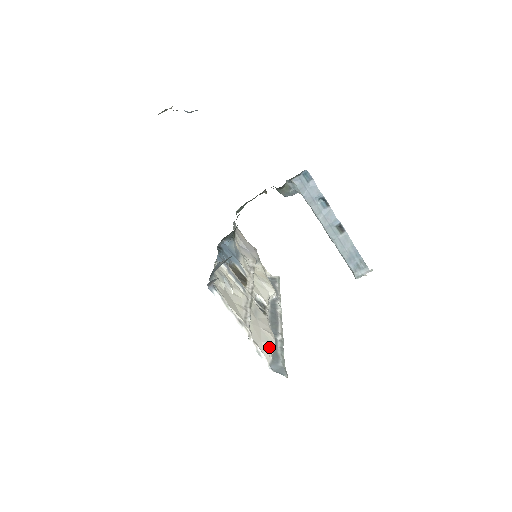
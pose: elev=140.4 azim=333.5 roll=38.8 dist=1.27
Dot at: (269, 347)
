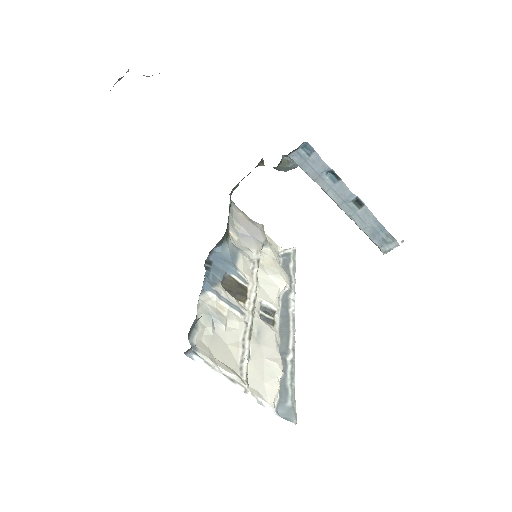
Dot at: (274, 386)
